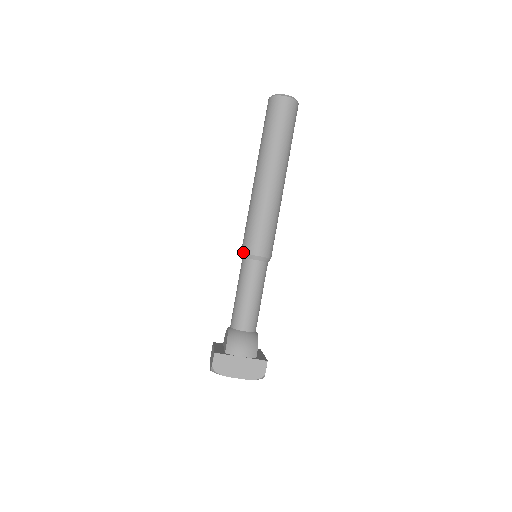
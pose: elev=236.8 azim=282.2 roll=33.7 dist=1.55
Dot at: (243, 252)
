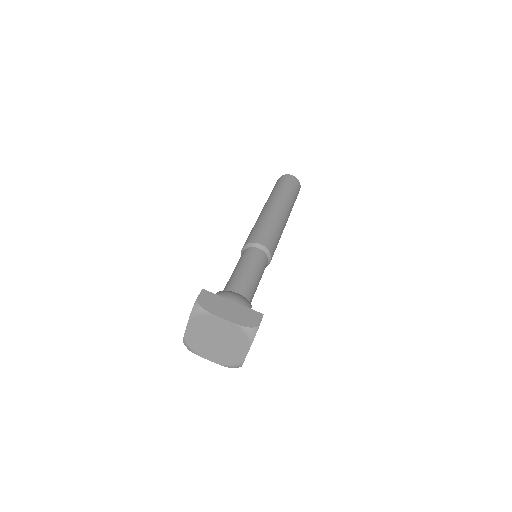
Dot at: (245, 244)
